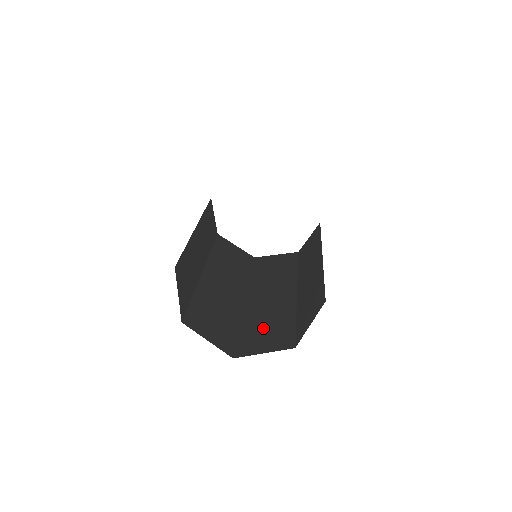
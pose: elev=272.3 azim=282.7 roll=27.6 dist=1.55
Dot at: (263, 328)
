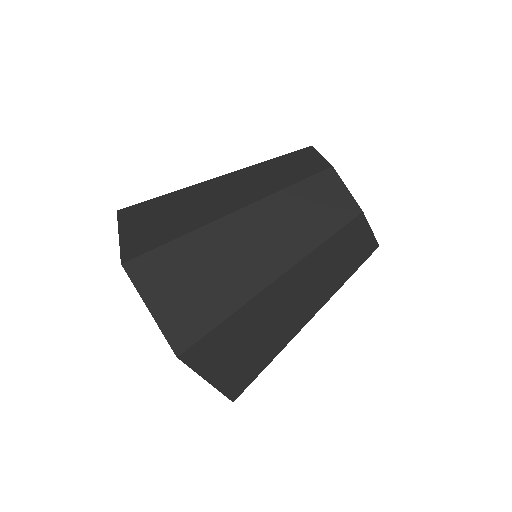
Dot at: (211, 264)
